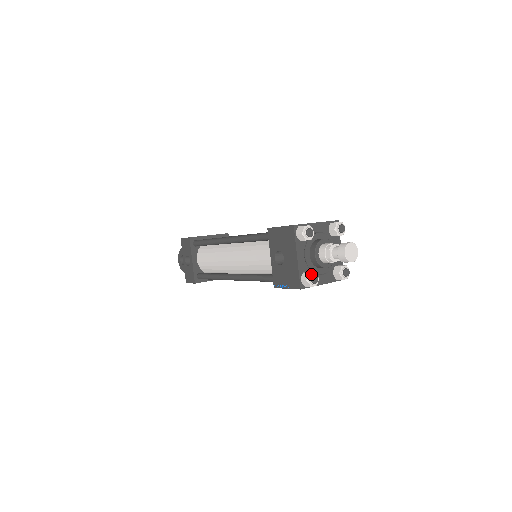
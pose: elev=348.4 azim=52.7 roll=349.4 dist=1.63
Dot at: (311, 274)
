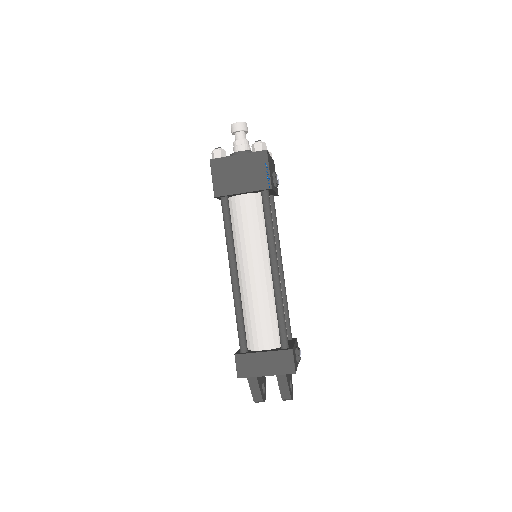
Dot at: occluded
